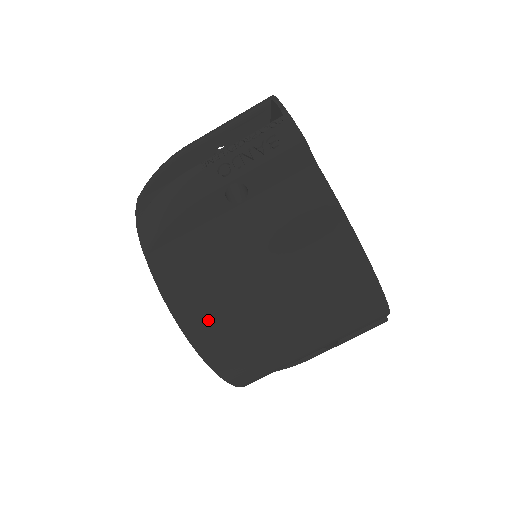
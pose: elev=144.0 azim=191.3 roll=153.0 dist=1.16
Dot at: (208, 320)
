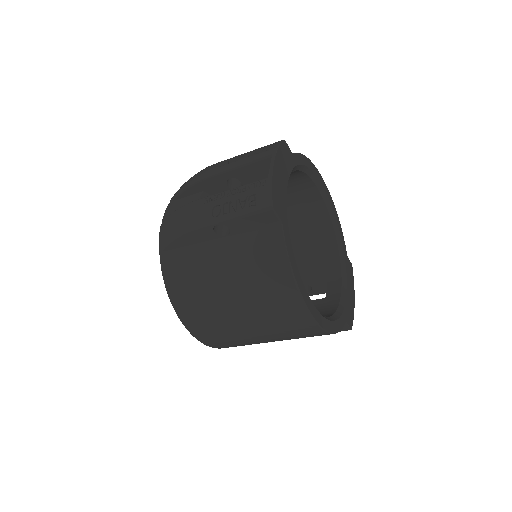
Dot at: (191, 309)
